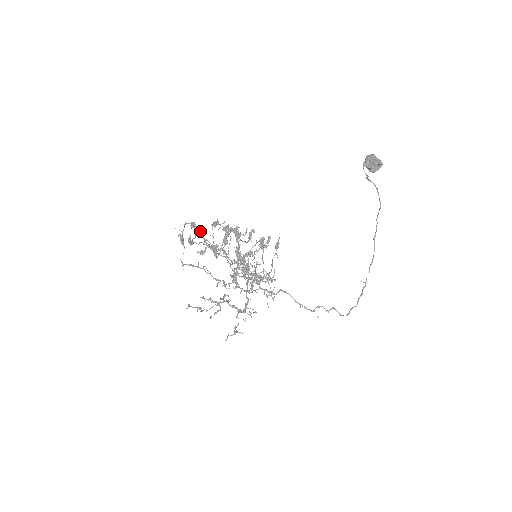
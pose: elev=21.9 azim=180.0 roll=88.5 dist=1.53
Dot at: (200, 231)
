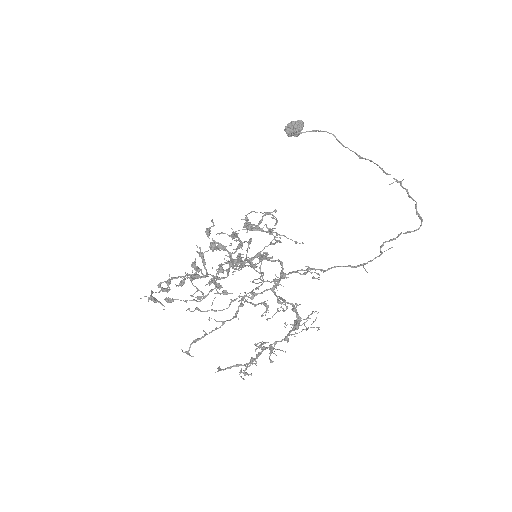
Dot at: (186, 310)
